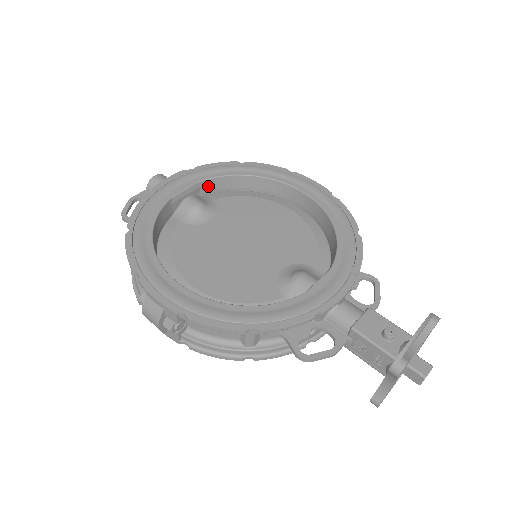
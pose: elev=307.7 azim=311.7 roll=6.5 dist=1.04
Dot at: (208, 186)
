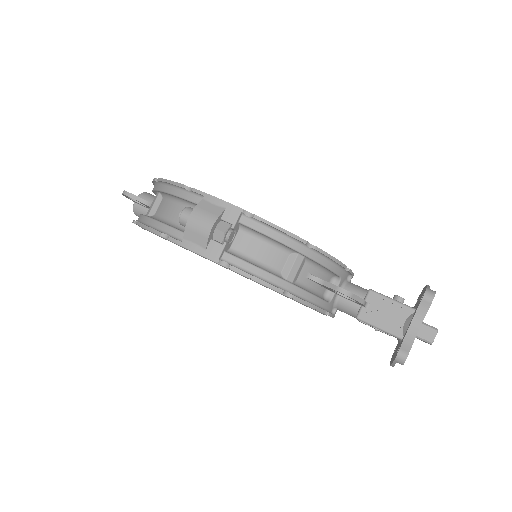
Dot at: occluded
